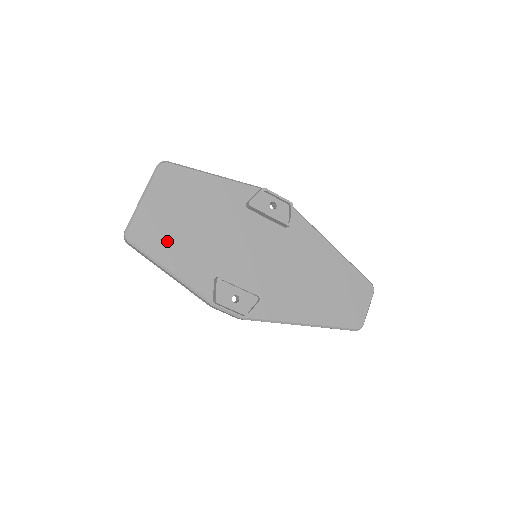
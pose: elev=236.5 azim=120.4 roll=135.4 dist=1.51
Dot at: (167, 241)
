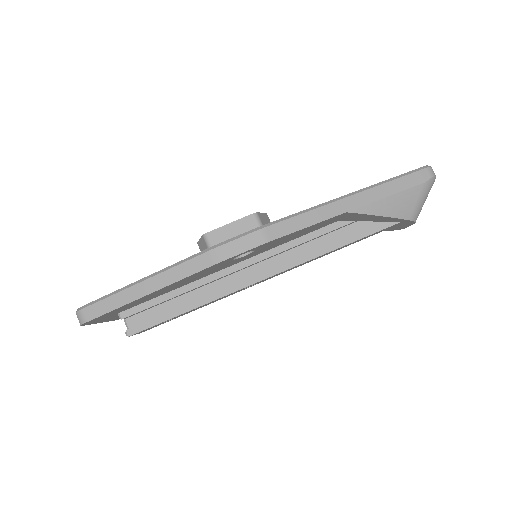
Dot at: occluded
